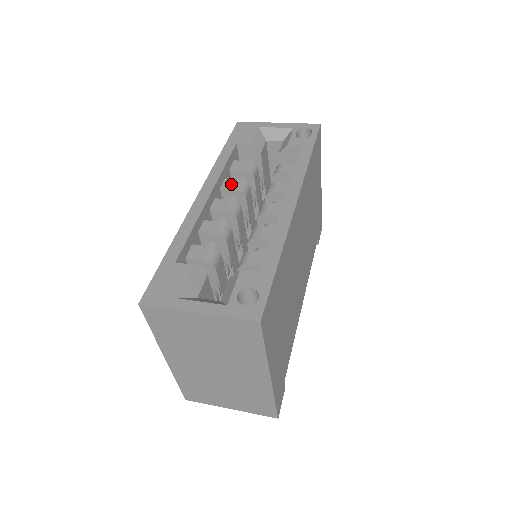
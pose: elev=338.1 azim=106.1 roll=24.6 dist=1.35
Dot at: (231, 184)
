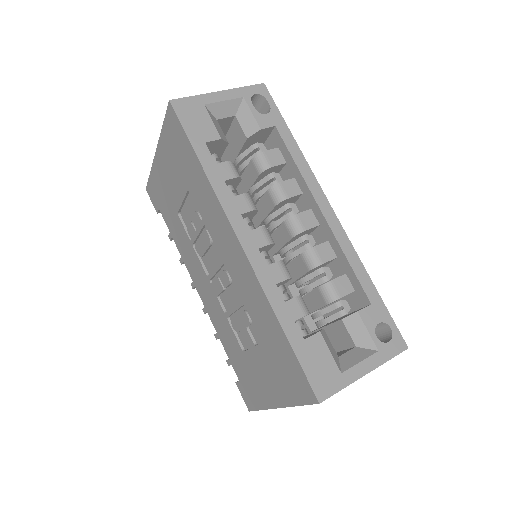
Dot at: (241, 205)
